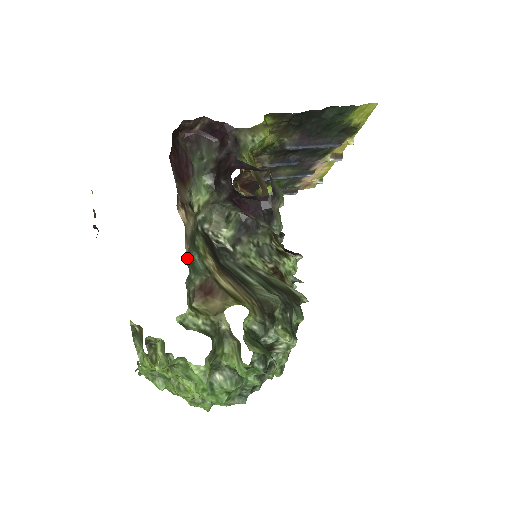
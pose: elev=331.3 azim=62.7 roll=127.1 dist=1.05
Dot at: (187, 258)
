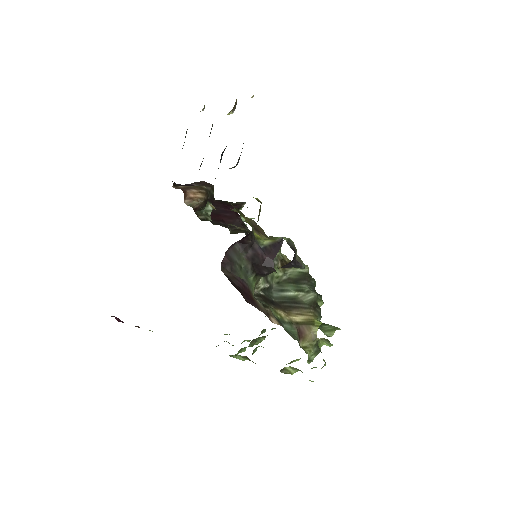
Dot at: occluded
